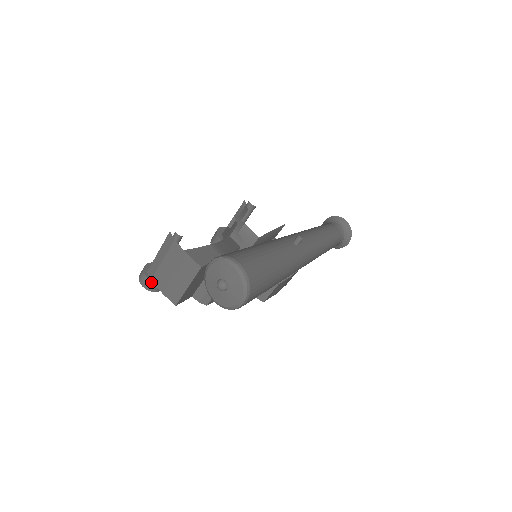
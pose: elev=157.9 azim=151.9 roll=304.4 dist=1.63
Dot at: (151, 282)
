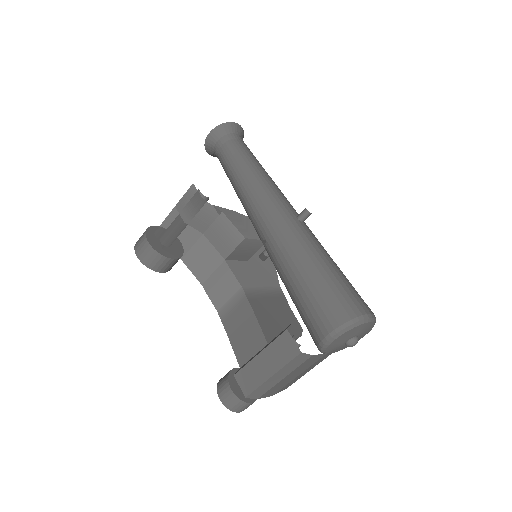
Dot at: (255, 400)
